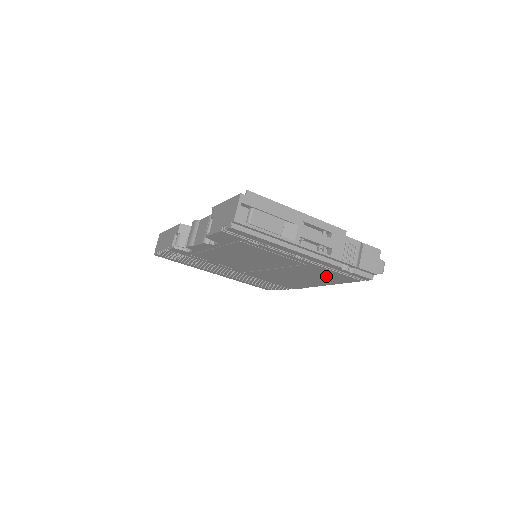
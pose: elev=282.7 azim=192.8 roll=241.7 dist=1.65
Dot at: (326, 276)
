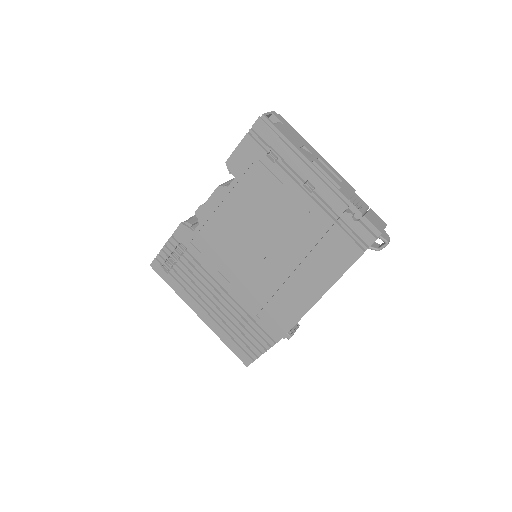
Dot at: (327, 252)
